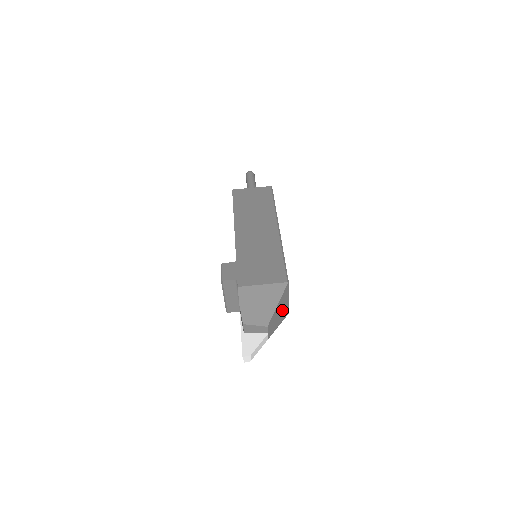
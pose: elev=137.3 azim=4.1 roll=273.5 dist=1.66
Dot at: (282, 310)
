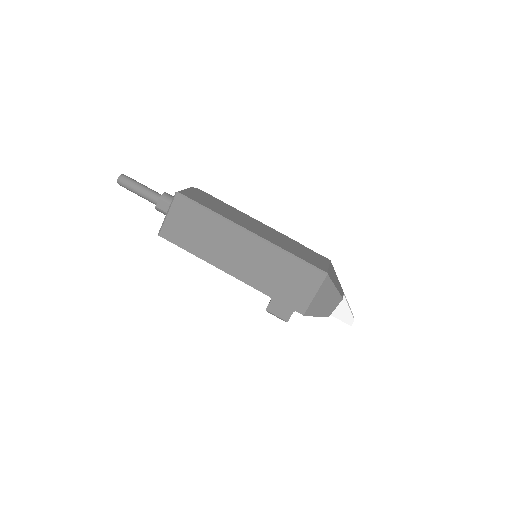
Dot at: (333, 276)
